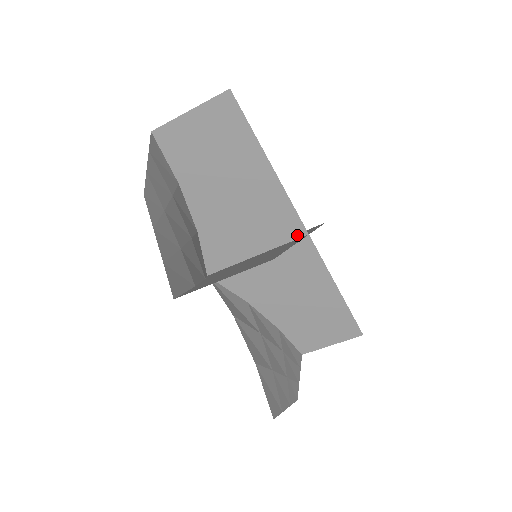
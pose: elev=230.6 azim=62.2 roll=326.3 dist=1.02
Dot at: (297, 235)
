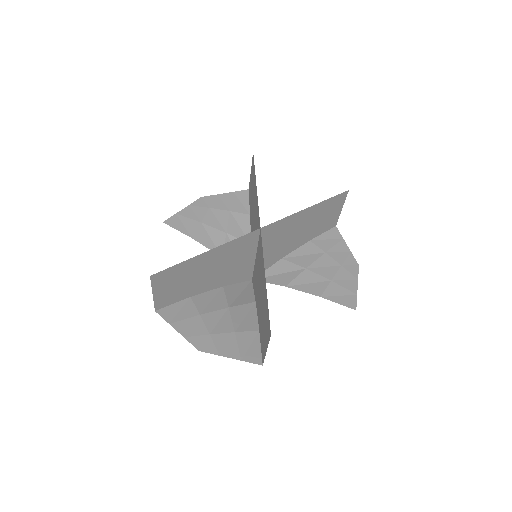
Dot at: (257, 235)
